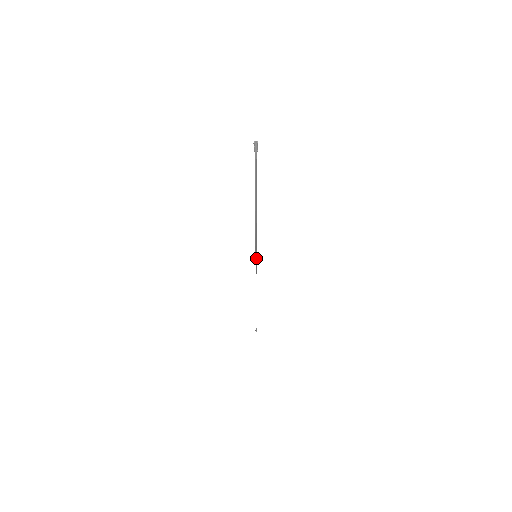
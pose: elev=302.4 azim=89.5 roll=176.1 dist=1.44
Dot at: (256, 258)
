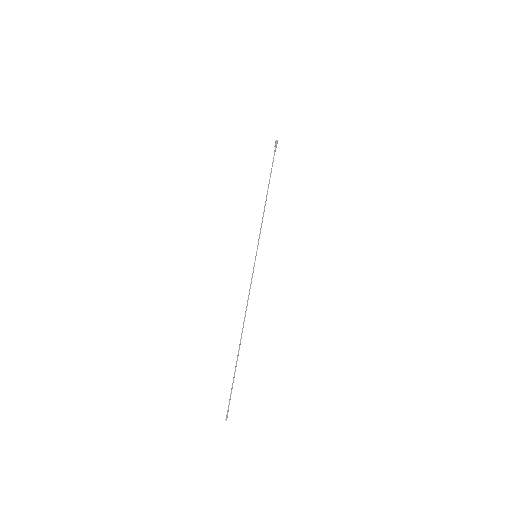
Dot at: (255, 259)
